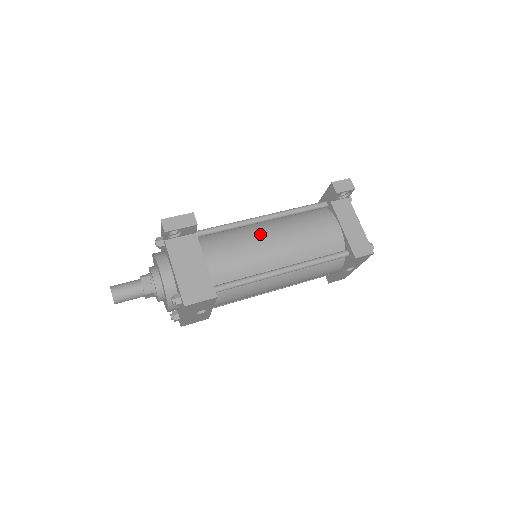
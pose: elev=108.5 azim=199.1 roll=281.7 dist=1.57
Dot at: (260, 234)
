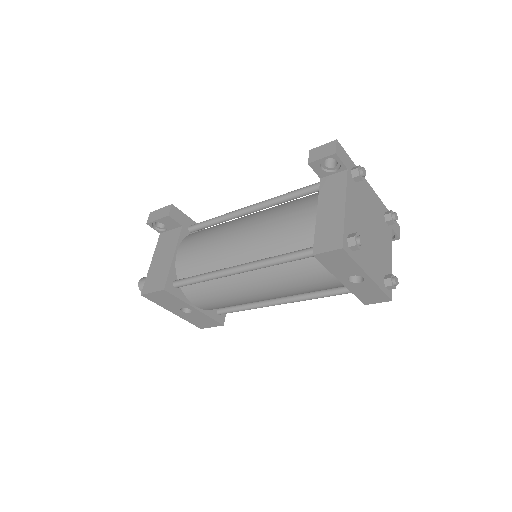
Dot at: (232, 226)
